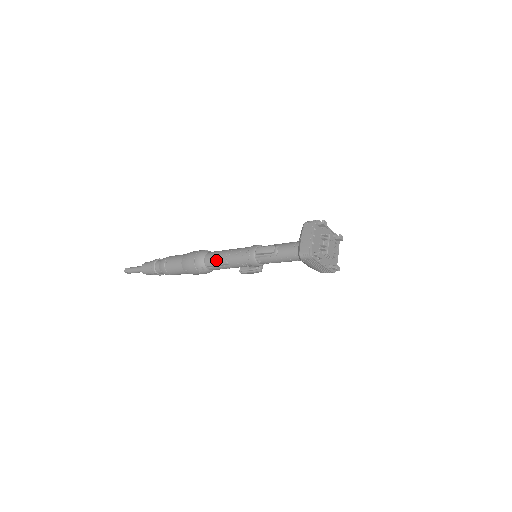
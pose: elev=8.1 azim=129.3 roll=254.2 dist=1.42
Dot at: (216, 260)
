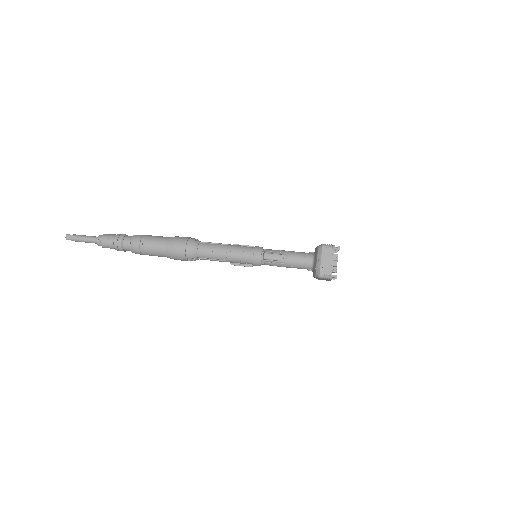
Dot at: (213, 255)
